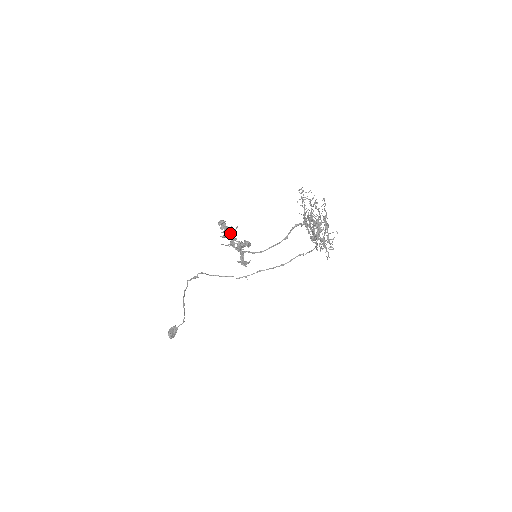
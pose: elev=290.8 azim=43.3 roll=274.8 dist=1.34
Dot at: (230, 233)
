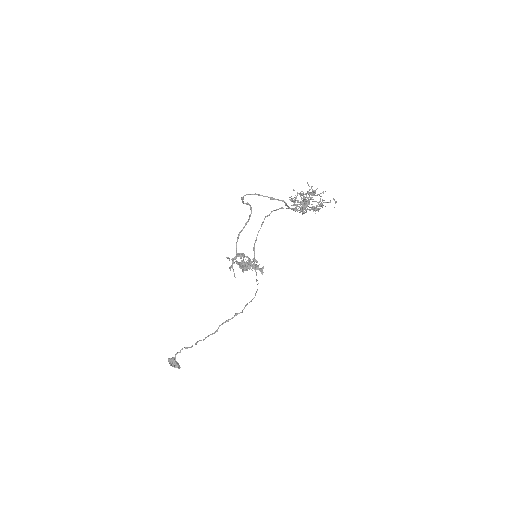
Dot at: occluded
